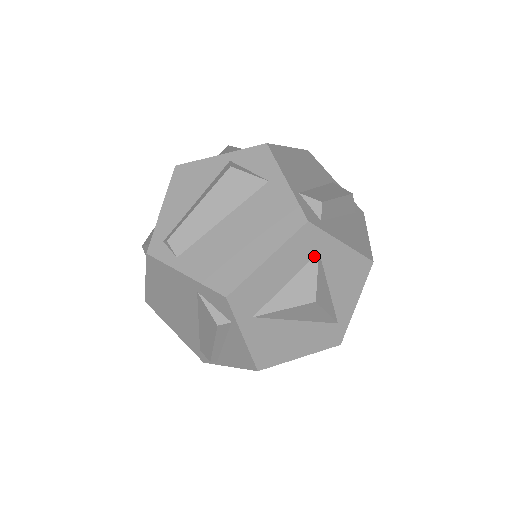
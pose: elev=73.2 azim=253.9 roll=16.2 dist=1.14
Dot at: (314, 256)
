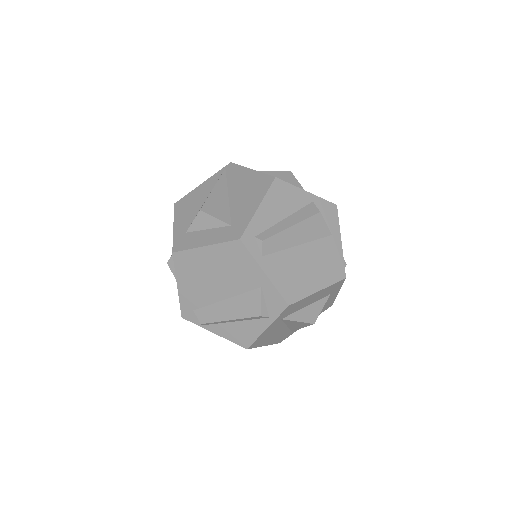
Dot at: (327, 295)
